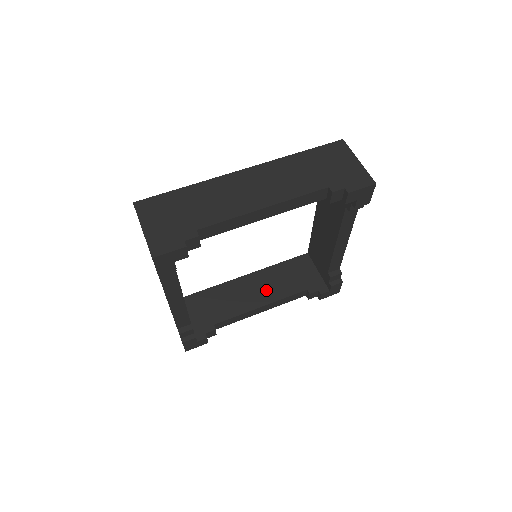
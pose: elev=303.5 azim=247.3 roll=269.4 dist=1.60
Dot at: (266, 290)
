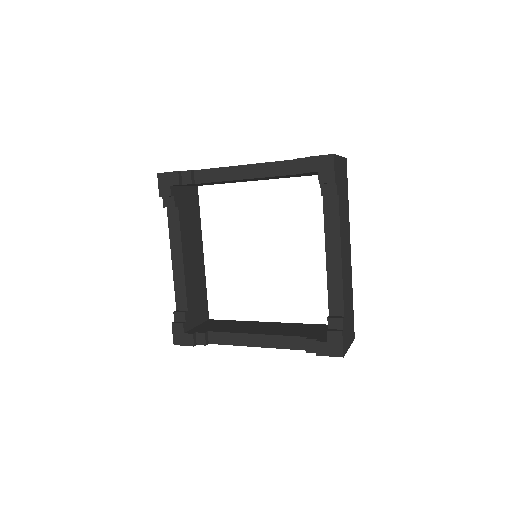
Dot at: (272, 329)
